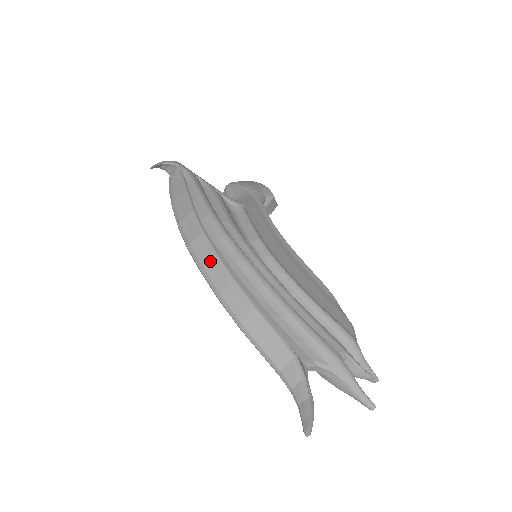
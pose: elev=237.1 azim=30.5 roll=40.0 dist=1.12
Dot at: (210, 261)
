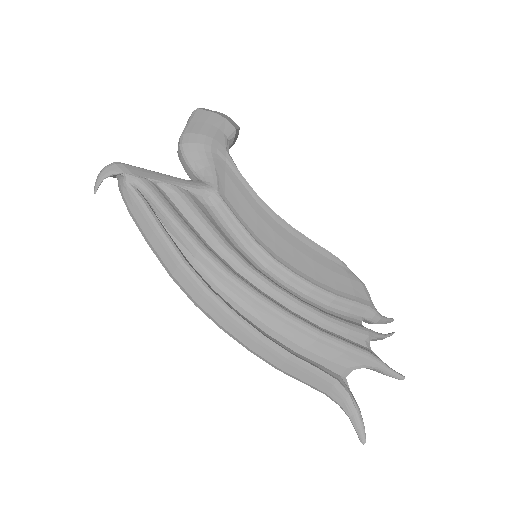
Dot at: (228, 321)
